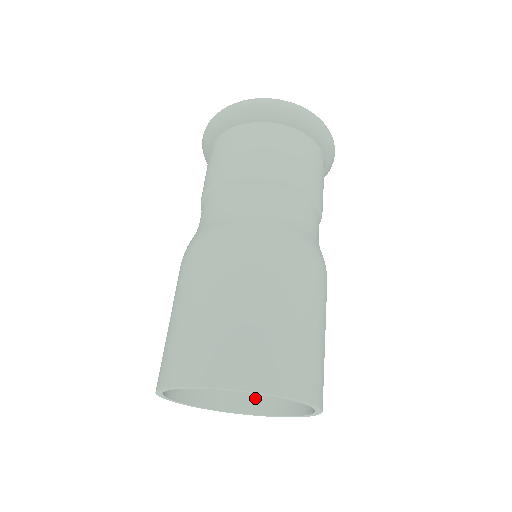
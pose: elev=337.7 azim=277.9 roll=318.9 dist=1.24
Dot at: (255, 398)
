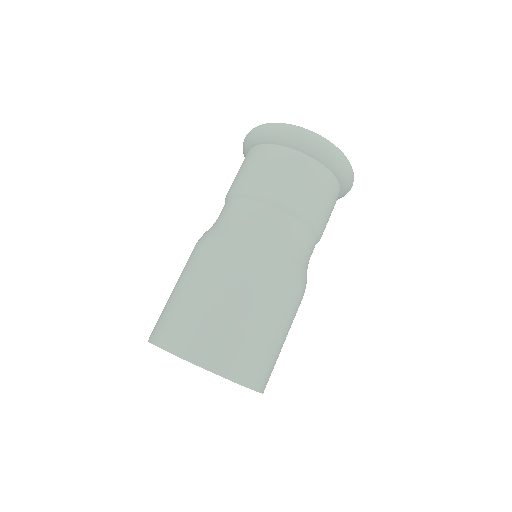
Dot at: occluded
